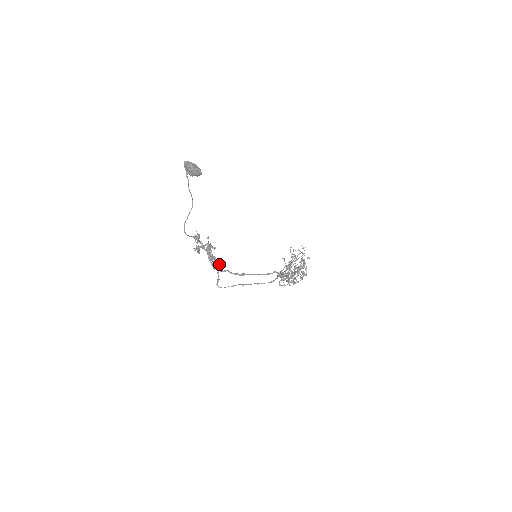
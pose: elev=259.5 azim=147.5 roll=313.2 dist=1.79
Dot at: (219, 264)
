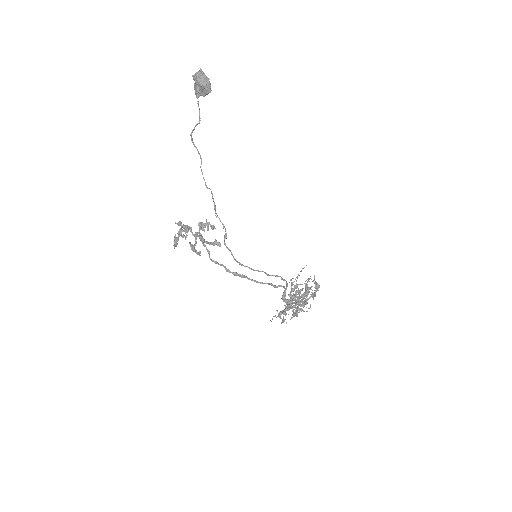
Dot at: (217, 242)
